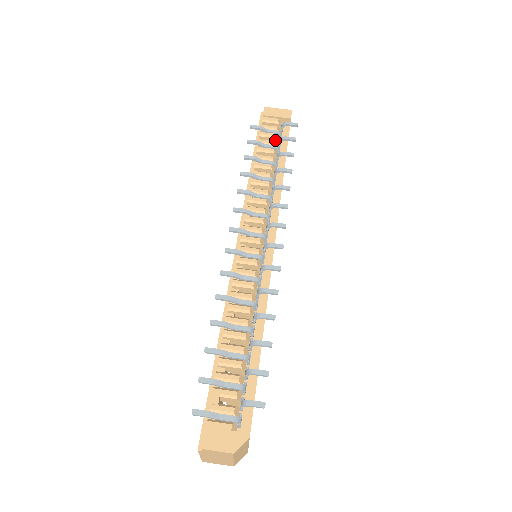
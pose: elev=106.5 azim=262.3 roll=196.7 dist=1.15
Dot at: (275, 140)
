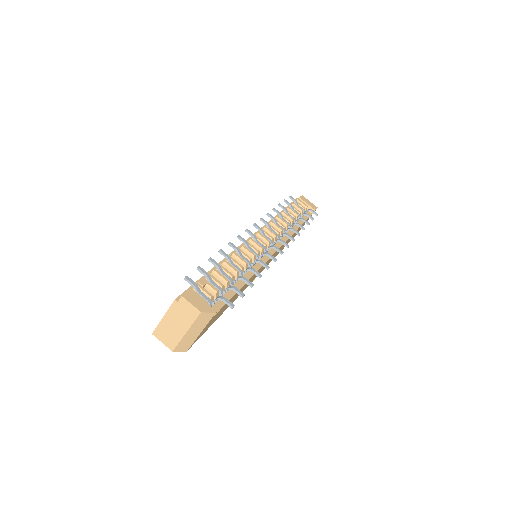
Dot at: occluded
